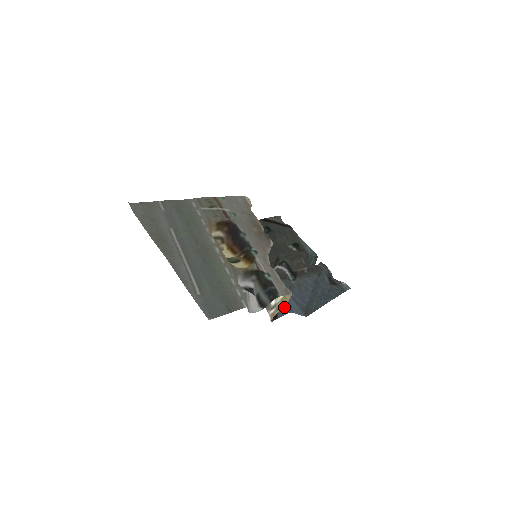
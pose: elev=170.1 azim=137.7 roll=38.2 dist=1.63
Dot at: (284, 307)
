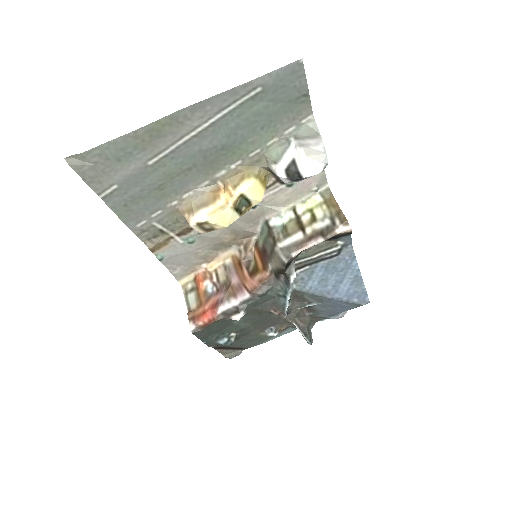
Dot at: (340, 241)
